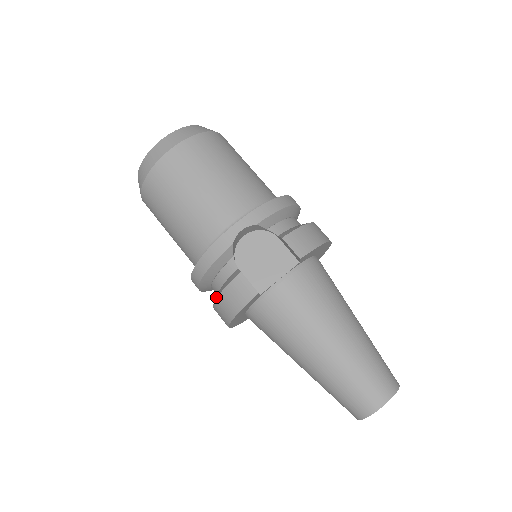
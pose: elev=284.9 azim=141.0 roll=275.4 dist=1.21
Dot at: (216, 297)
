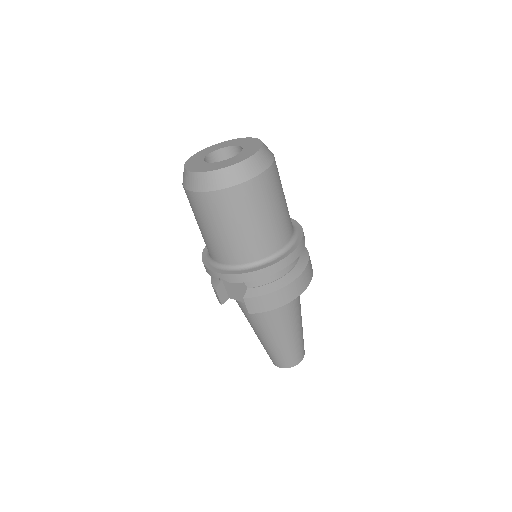
Dot at: occluded
